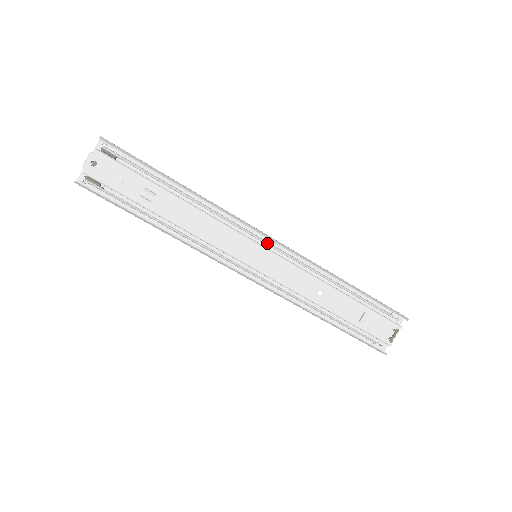
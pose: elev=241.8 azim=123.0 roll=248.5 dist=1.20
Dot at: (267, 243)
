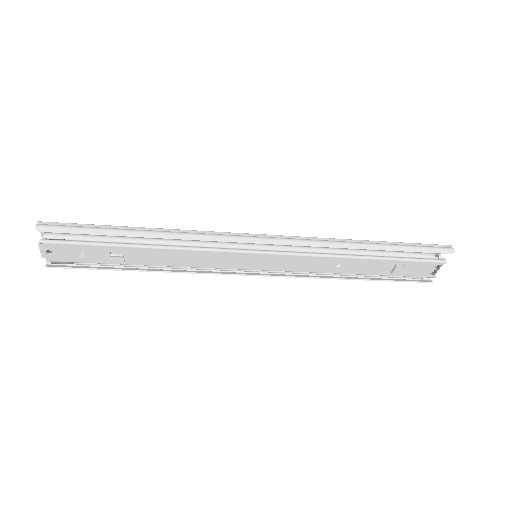
Dot at: (261, 248)
